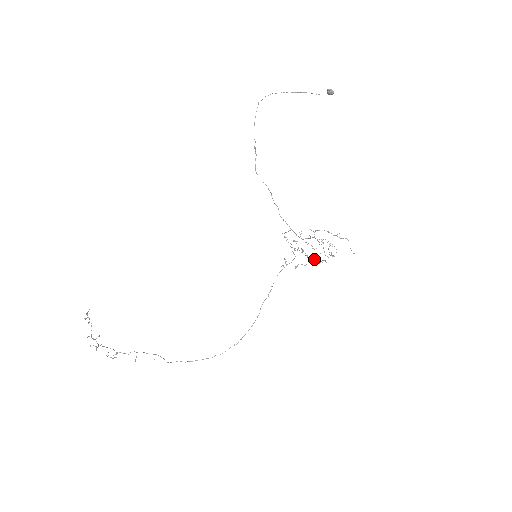
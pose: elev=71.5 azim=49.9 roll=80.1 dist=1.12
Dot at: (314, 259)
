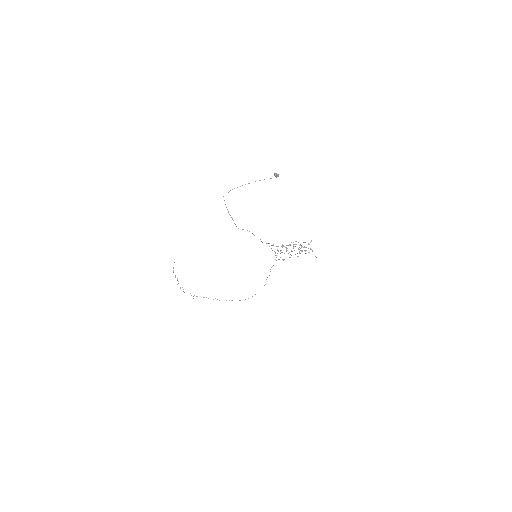
Dot at: occluded
